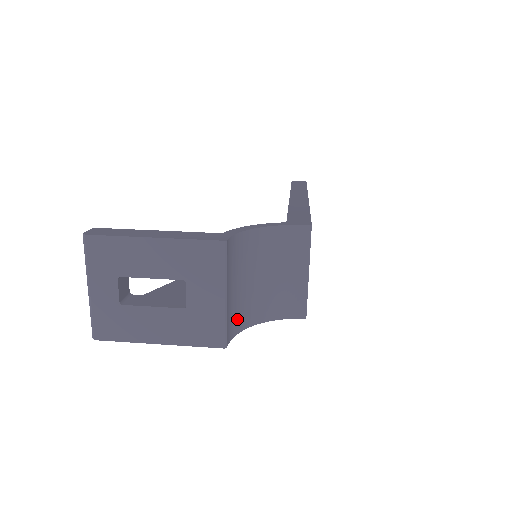
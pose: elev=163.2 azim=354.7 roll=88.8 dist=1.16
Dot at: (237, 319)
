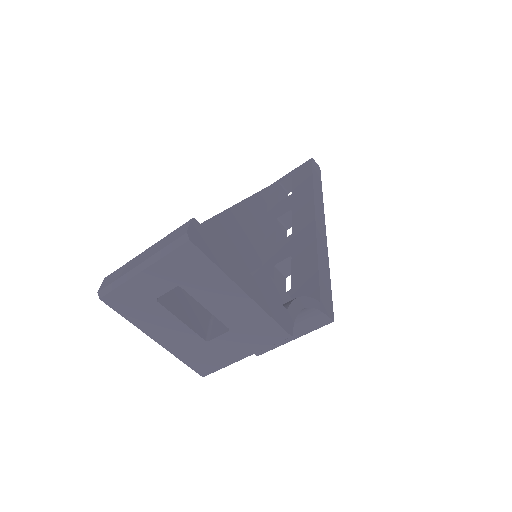
Dot at: occluded
